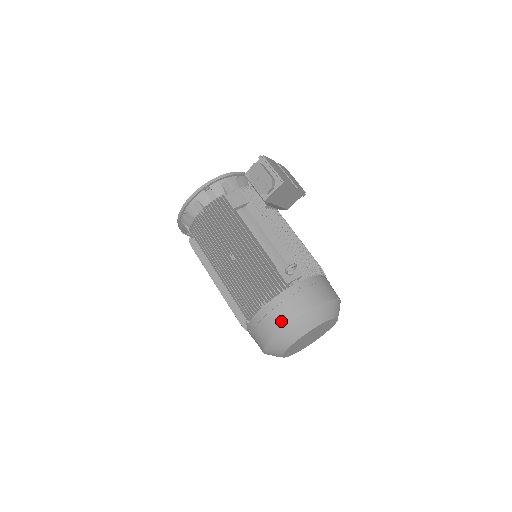
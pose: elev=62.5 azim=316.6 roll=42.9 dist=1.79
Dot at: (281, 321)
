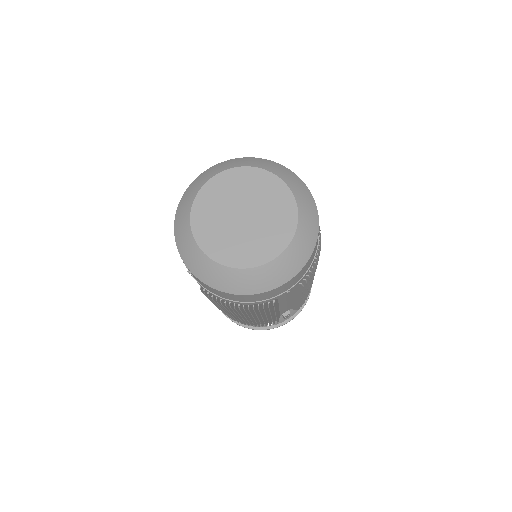
Dot at: occluded
